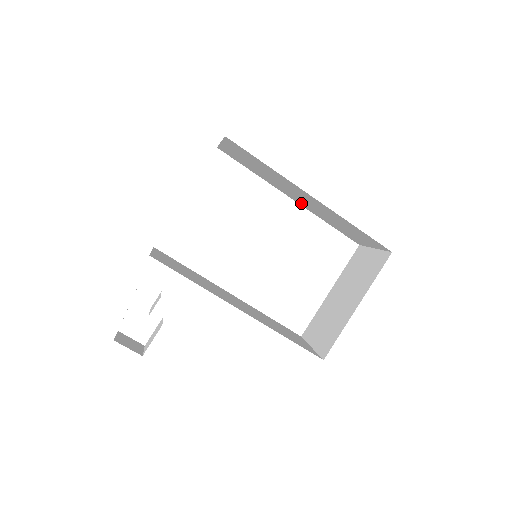
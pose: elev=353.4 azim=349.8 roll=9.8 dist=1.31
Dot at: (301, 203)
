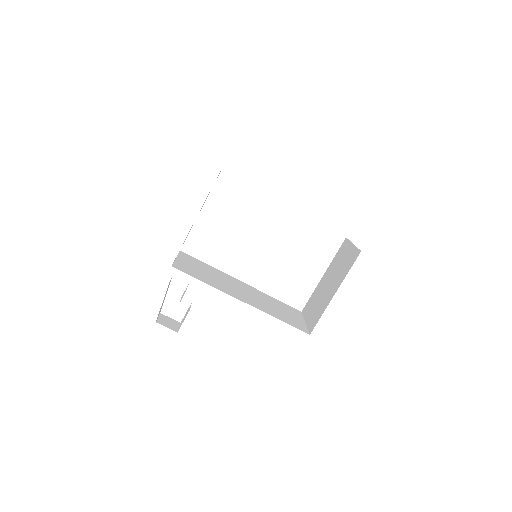
Dot at: occluded
